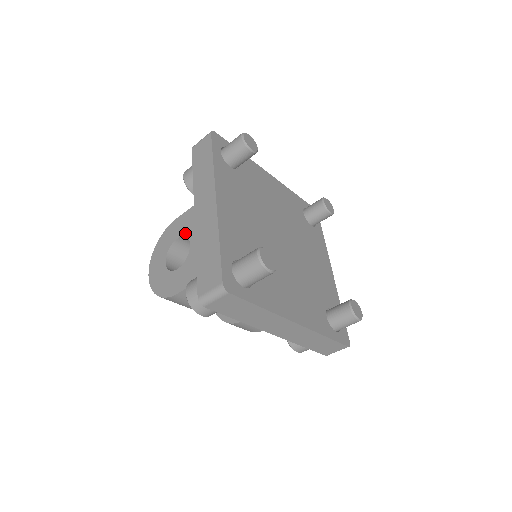
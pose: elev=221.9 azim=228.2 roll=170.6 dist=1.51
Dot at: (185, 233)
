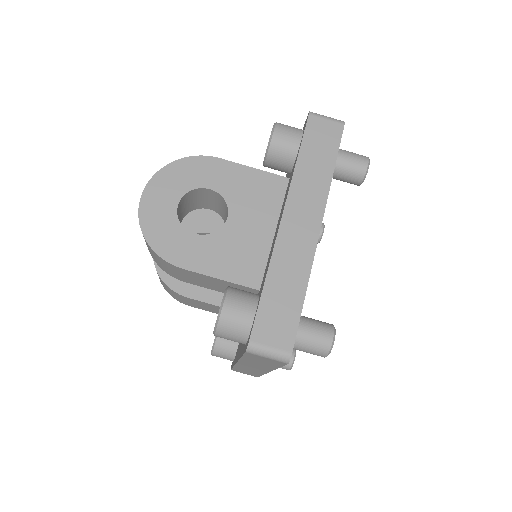
Dot at: (226, 194)
